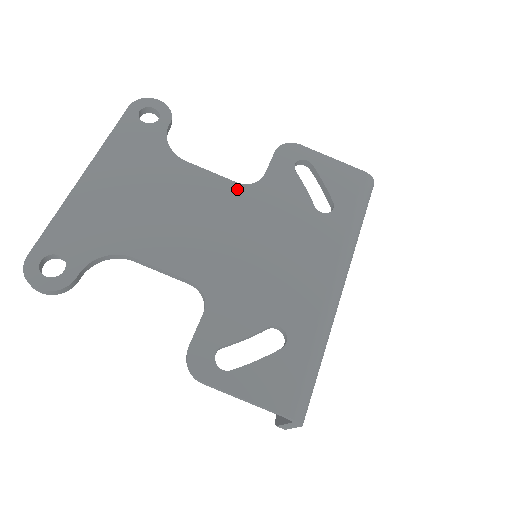
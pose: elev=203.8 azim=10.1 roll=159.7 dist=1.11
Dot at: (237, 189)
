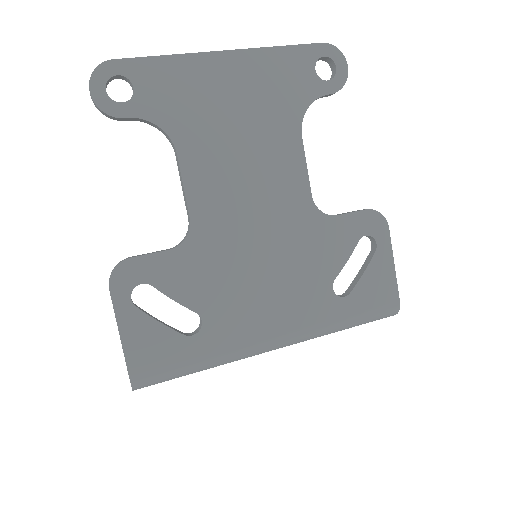
Dot at: (305, 200)
